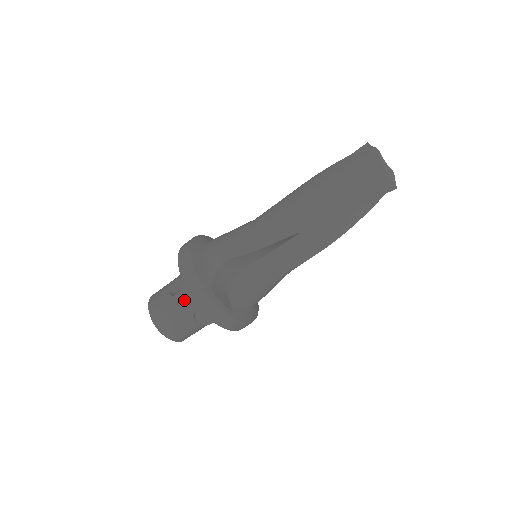
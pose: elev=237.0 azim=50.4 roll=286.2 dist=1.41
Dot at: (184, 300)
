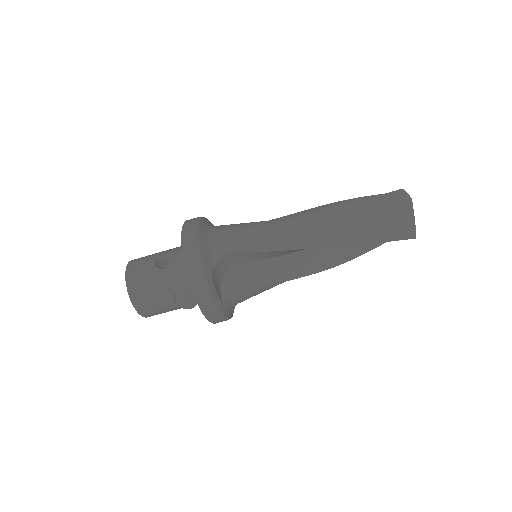
Dot at: (172, 277)
